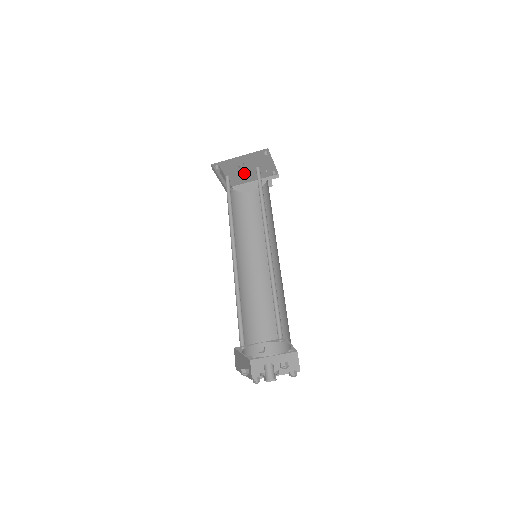
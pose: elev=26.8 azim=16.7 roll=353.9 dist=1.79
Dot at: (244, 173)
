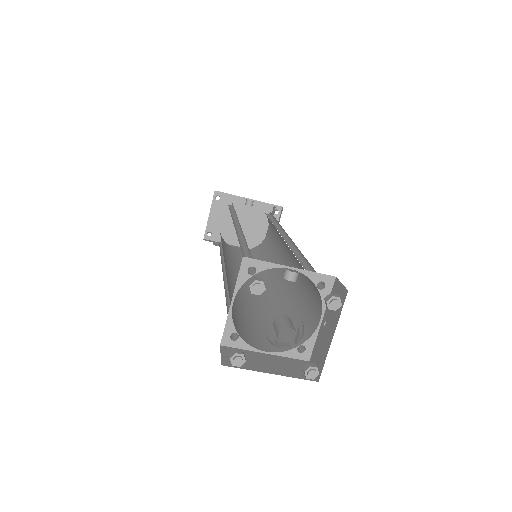
Dot at: occluded
